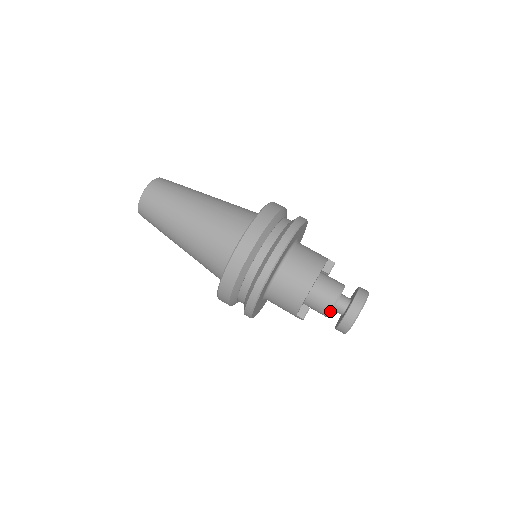
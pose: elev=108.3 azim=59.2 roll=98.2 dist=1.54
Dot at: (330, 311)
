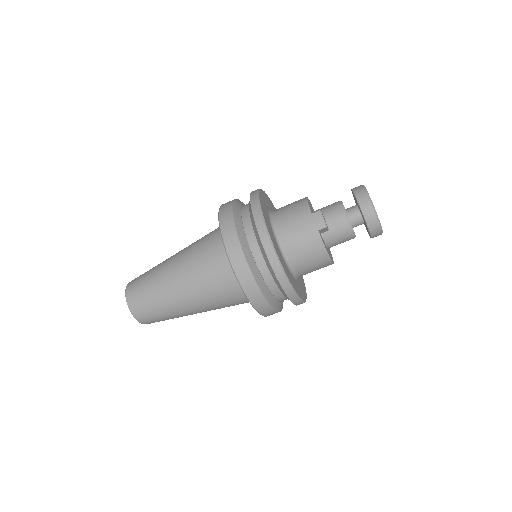
Dot at: occluded
